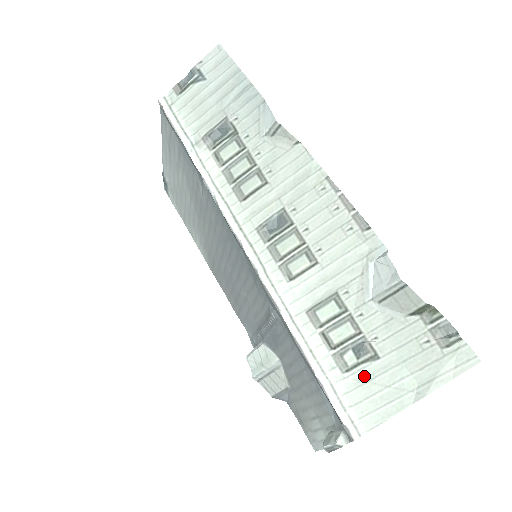
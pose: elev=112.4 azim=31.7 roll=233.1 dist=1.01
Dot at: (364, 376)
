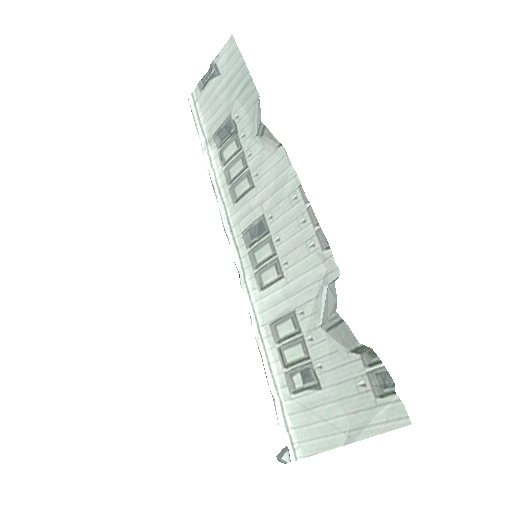
Dot at: (307, 402)
